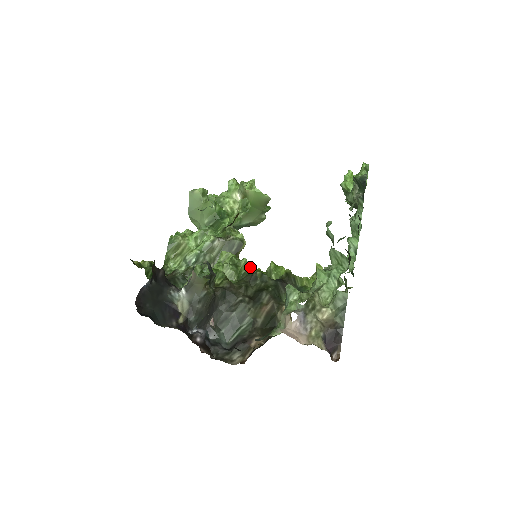
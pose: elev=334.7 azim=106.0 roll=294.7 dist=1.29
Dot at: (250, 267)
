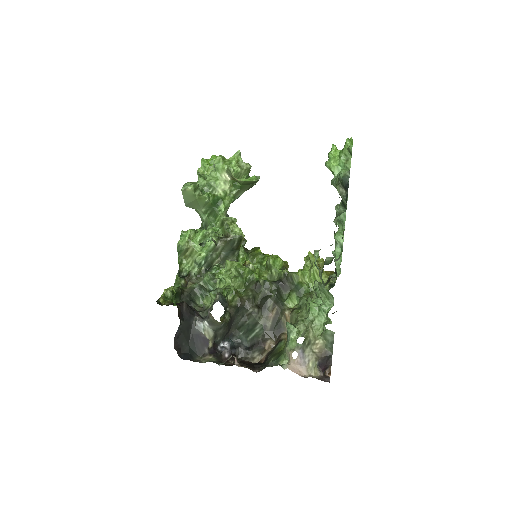
Dot at: (253, 271)
